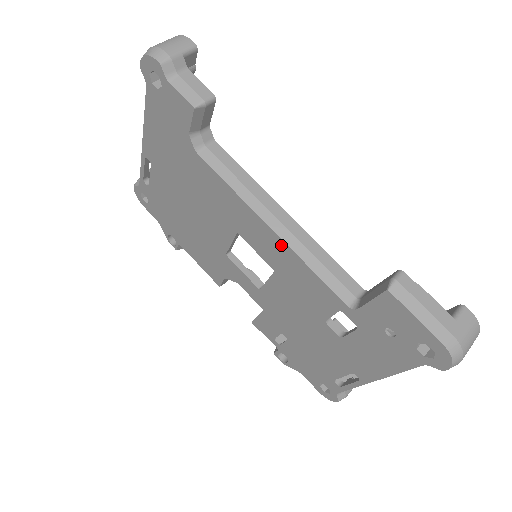
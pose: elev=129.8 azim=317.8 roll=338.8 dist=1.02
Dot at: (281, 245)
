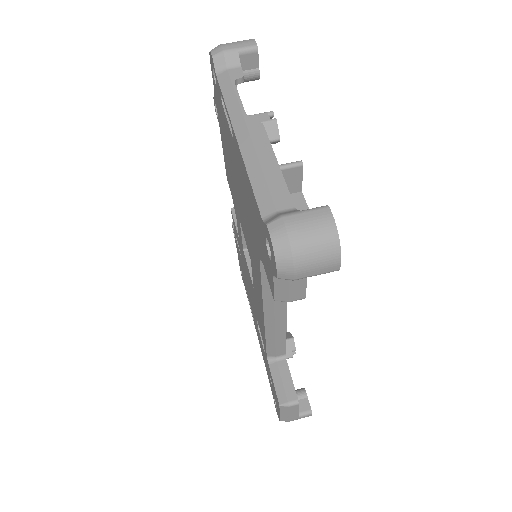
Dot at: occluded
